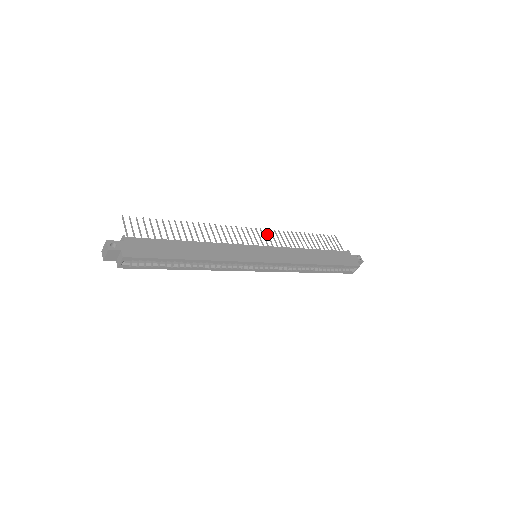
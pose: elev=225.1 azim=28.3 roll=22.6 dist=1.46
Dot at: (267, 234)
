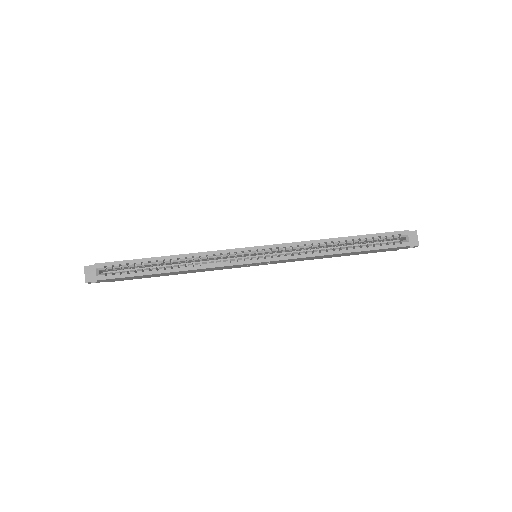
Dot at: occluded
